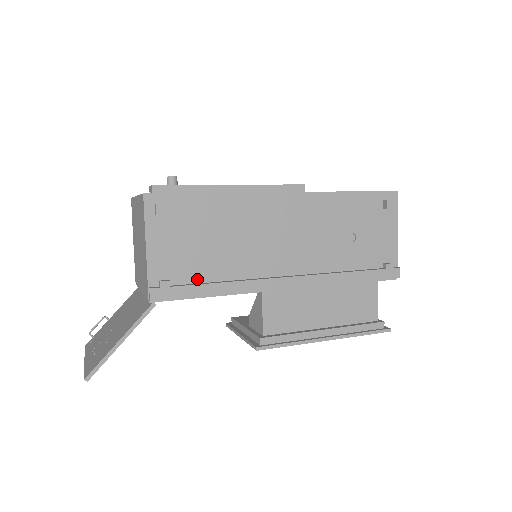
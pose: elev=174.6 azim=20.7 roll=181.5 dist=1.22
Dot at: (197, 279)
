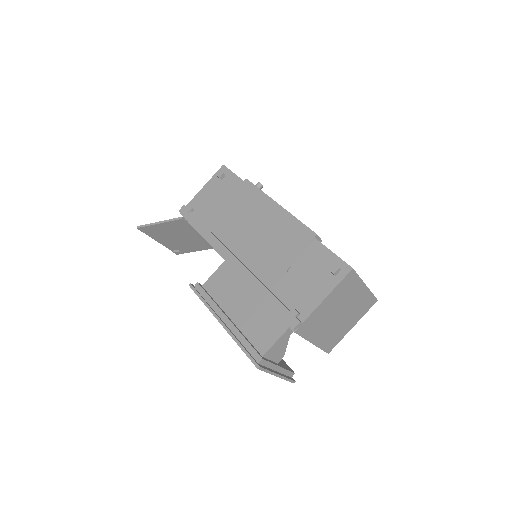
Dot at: (203, 219)
